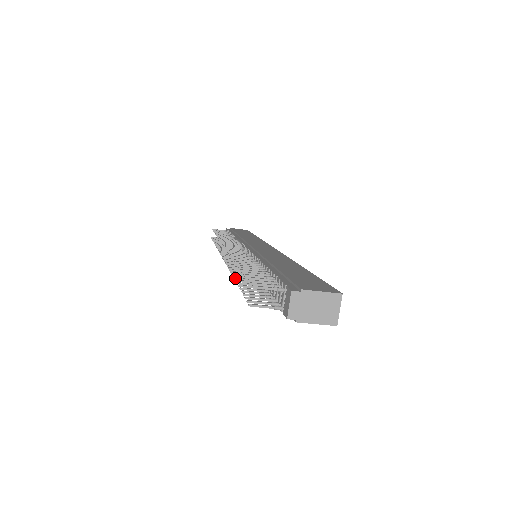
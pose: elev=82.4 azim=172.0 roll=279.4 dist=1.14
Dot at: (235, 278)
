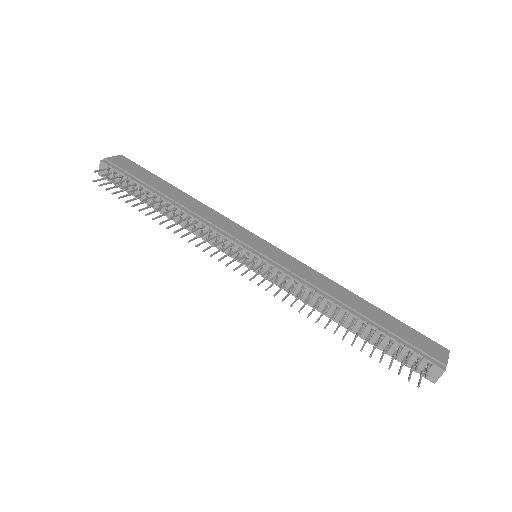
Dot at: occluded
